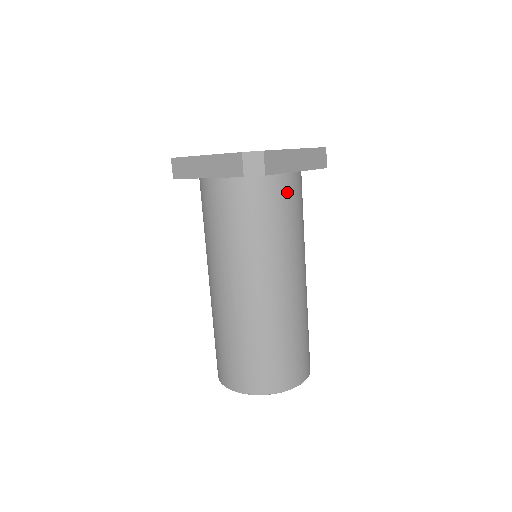
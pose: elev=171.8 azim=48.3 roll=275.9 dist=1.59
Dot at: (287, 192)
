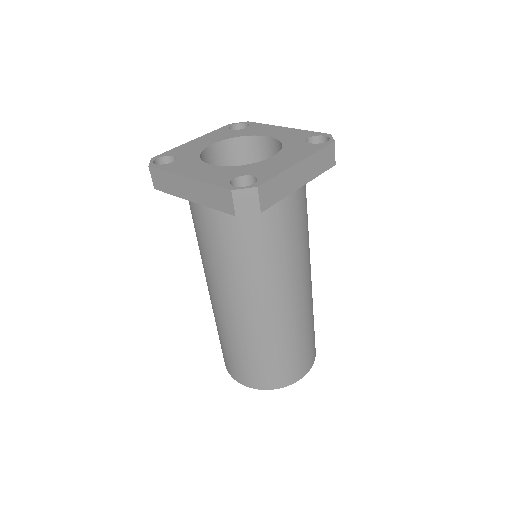
Dot at: (288, 208)
